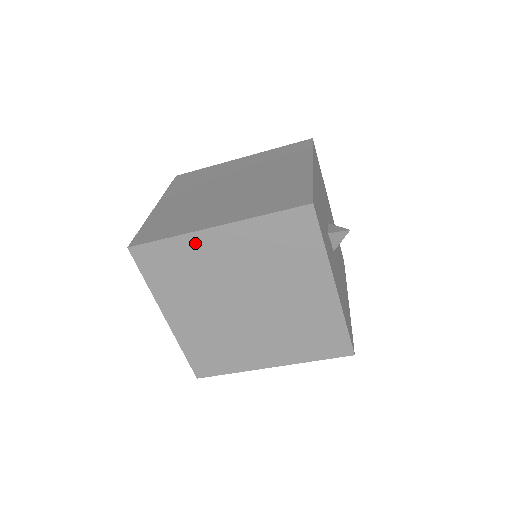
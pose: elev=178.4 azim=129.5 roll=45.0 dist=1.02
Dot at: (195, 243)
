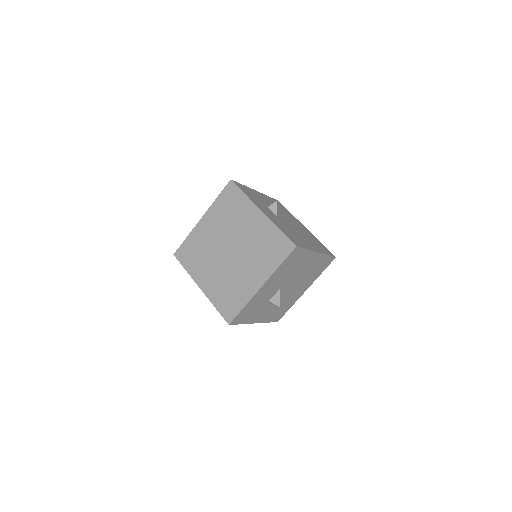
Dot at: occluded
